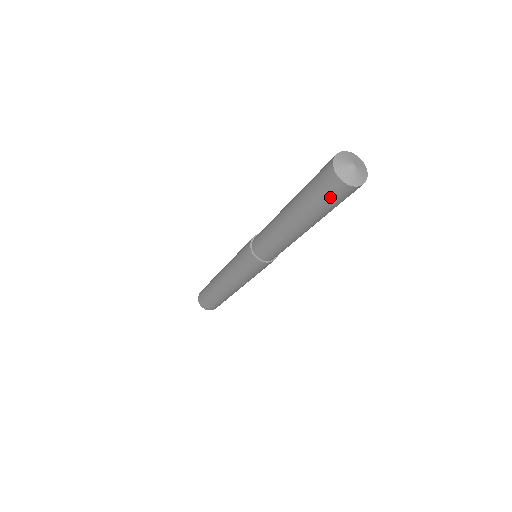
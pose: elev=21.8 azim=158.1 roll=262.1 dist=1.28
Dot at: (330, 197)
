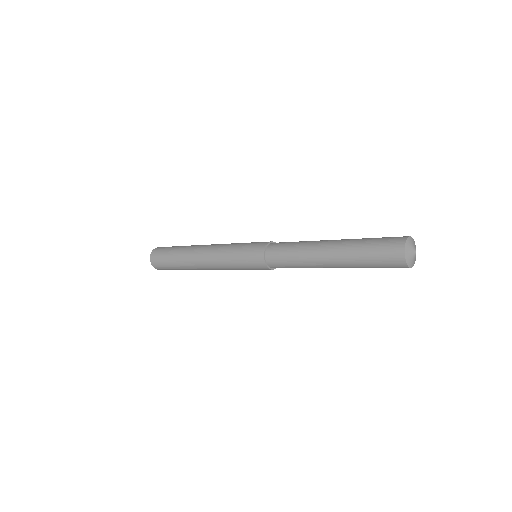
Dot at: occluded
